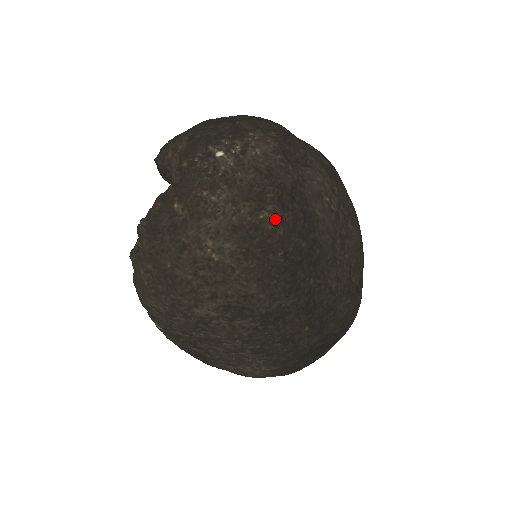
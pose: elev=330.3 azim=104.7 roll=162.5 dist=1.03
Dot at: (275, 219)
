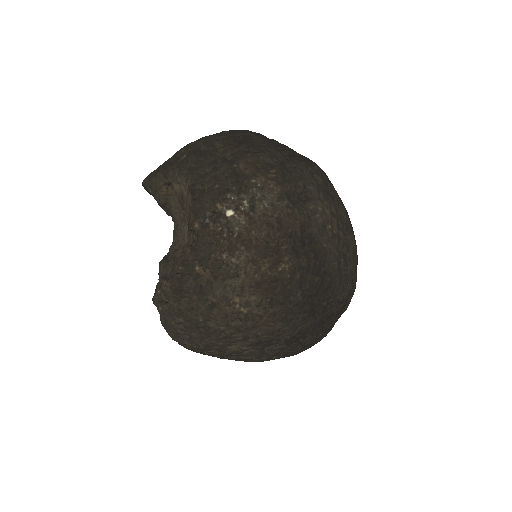
Dot at: (292, 267)
